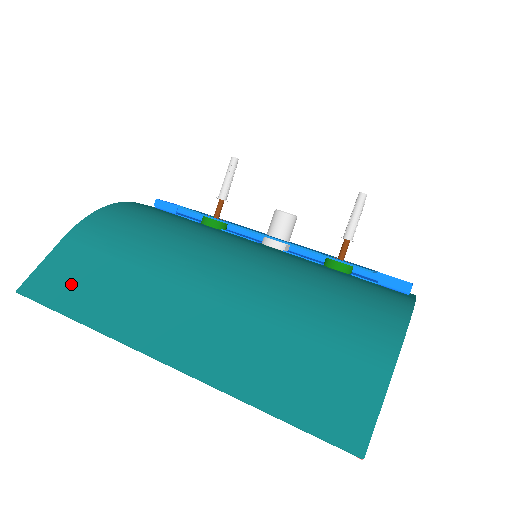
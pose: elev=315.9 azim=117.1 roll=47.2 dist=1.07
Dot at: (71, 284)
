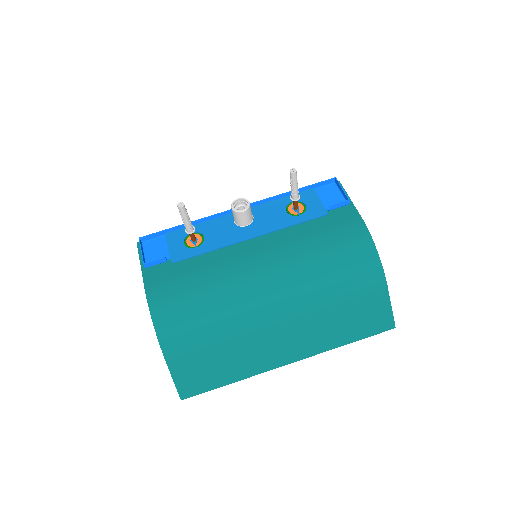
Dot at: (205, 375)
